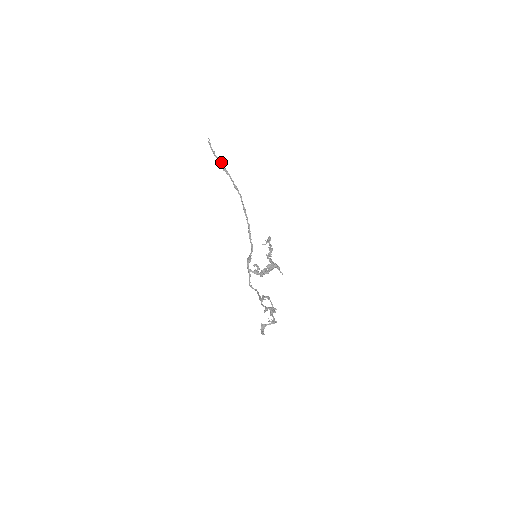
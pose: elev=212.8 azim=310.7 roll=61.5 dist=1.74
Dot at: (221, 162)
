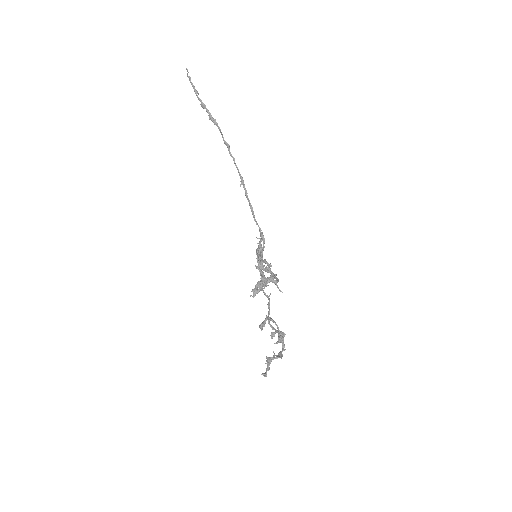
Dot at: (205, 107)
